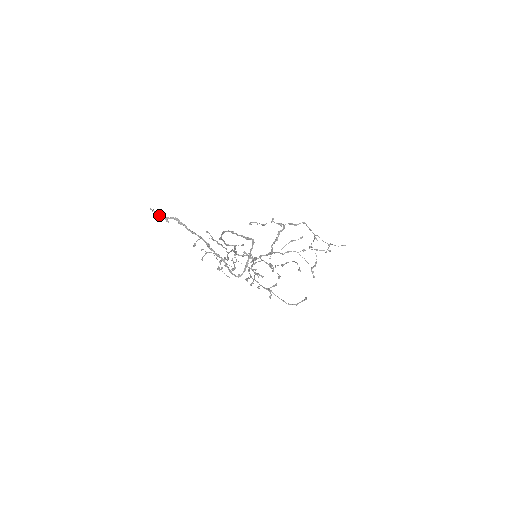
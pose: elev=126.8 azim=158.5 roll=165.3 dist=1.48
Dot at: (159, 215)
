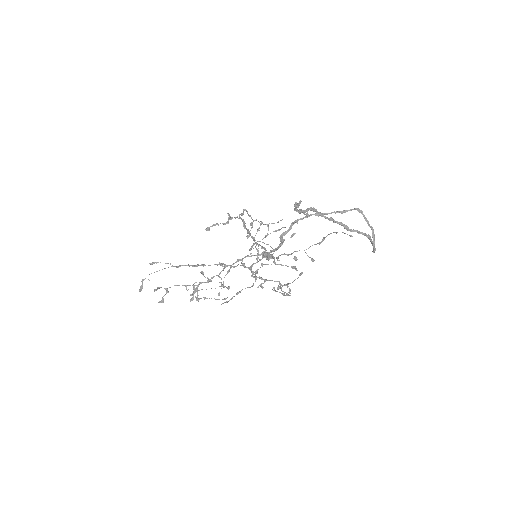
Dot at: (298, 210)
